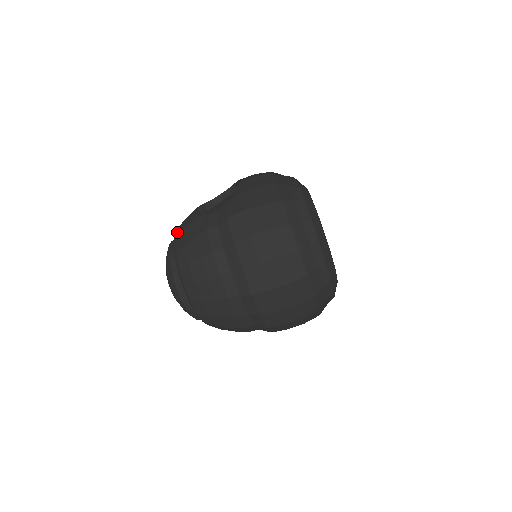
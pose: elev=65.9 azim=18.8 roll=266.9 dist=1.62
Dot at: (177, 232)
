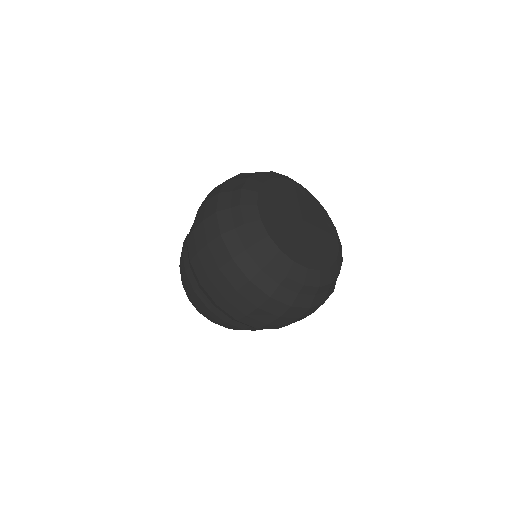
Dot at: occluded
